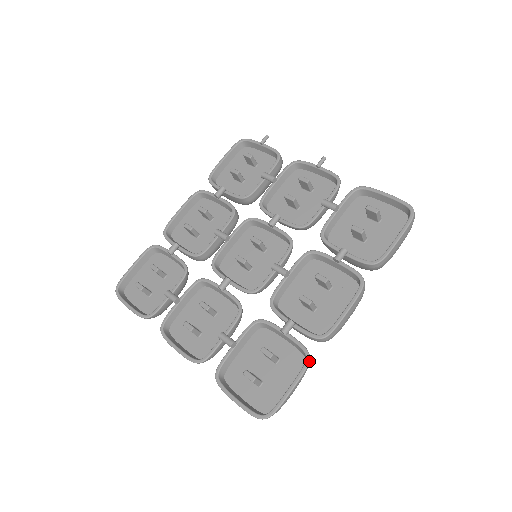
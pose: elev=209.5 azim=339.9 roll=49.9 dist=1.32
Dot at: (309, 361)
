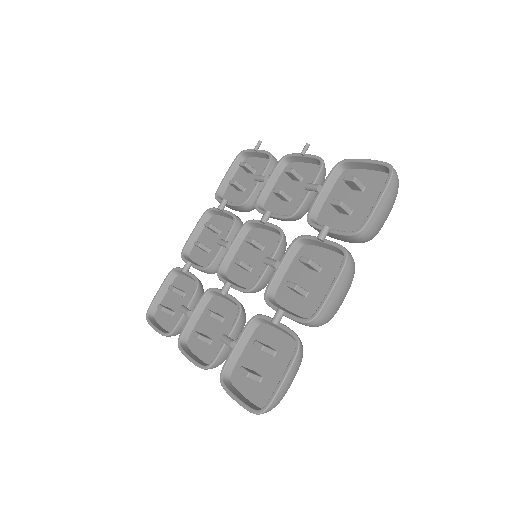
Dot at: (299, 347)
